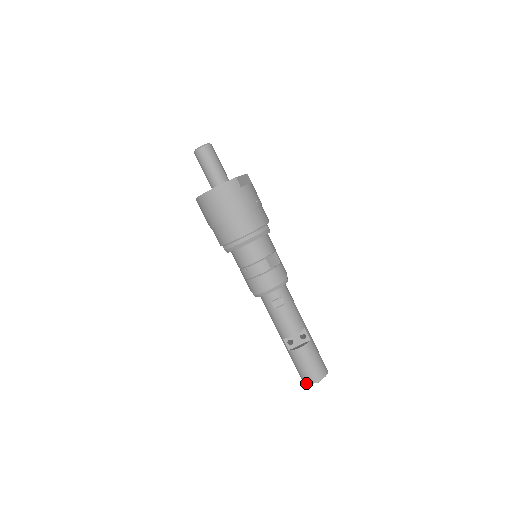
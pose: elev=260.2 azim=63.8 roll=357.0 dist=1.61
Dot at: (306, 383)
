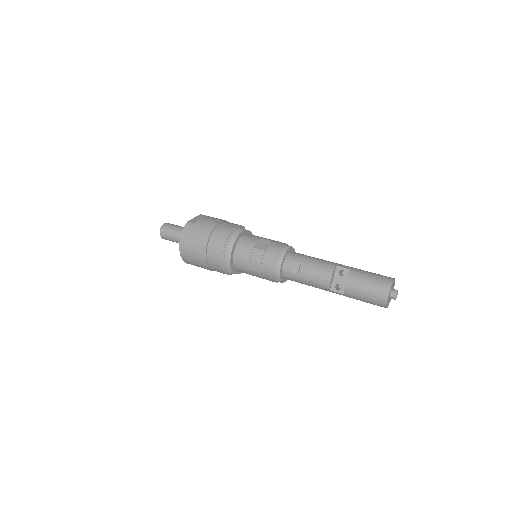
Dot at: (384, 305)
